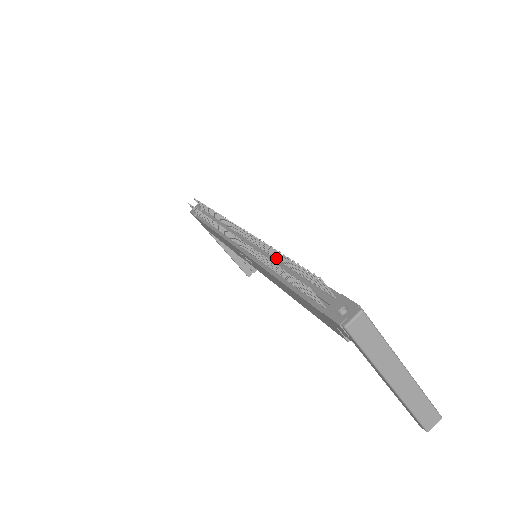
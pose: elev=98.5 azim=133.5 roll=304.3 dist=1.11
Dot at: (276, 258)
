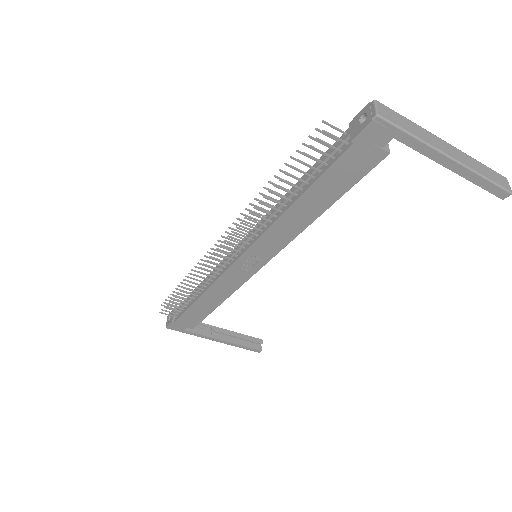
Dot at: (275, 207)
